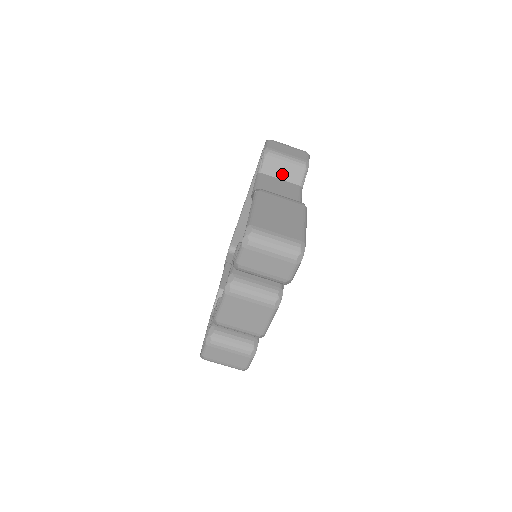
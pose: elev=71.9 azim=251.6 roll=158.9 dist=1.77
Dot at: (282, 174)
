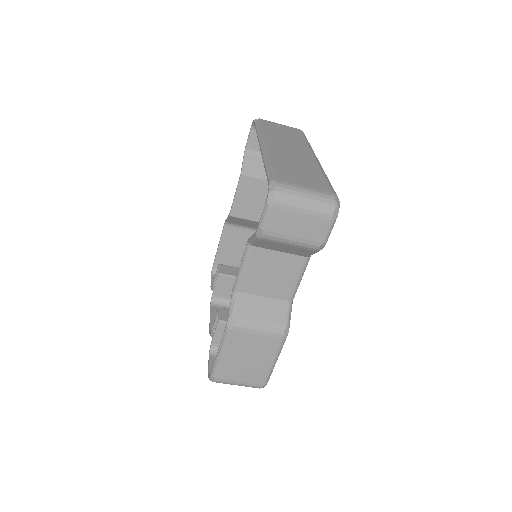
Dot at: (282, 250)
